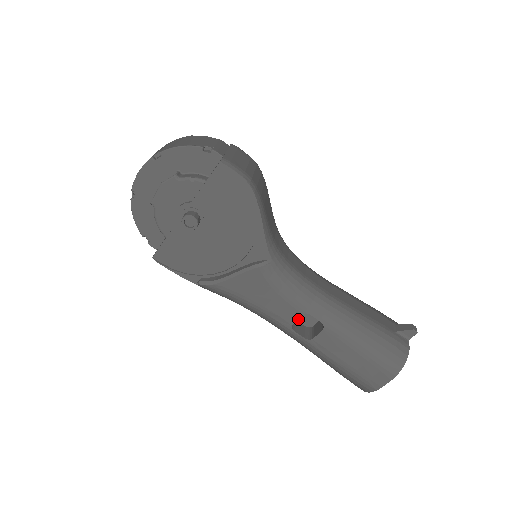
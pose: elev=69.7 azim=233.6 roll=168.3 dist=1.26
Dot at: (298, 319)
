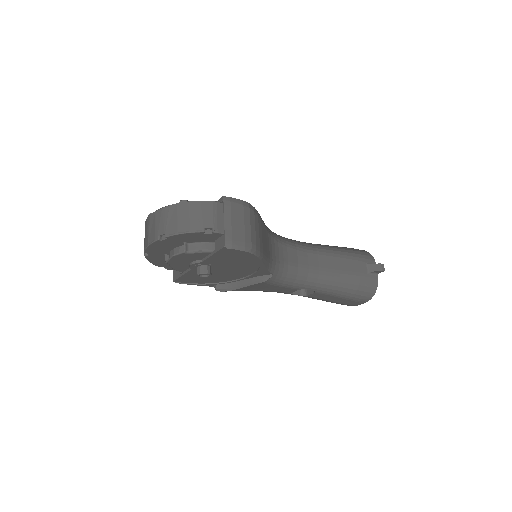
Dot at: occluded
